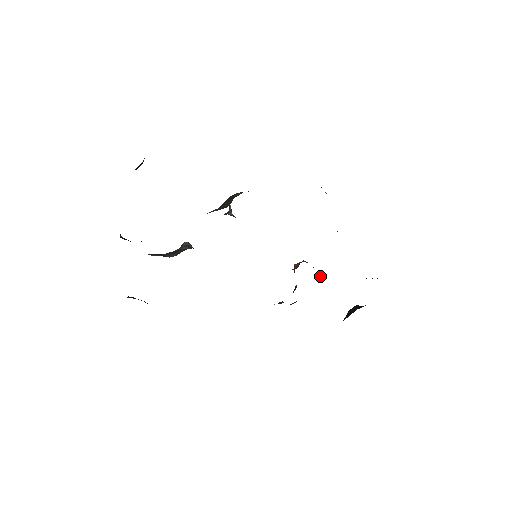
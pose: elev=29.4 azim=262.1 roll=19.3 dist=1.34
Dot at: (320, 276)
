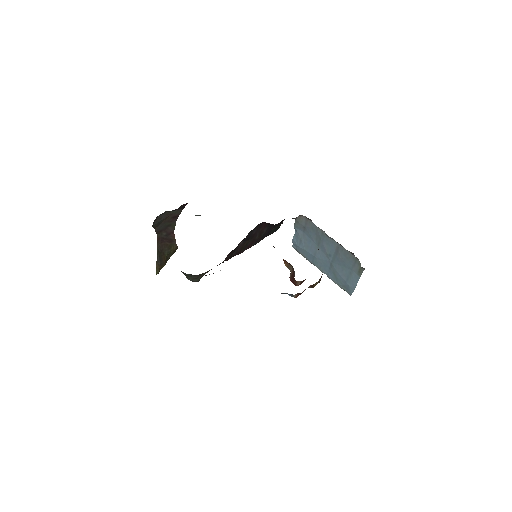
Dot at: occluded
